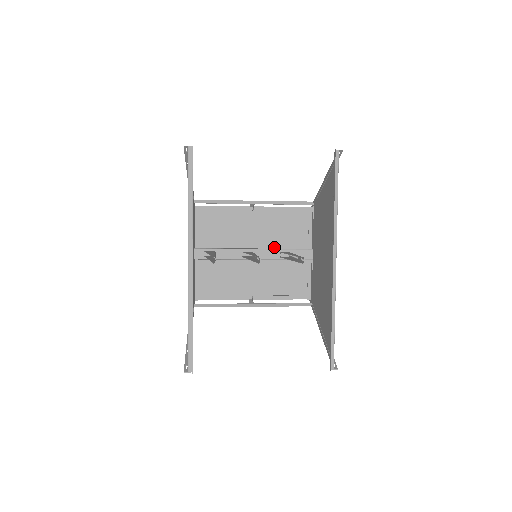
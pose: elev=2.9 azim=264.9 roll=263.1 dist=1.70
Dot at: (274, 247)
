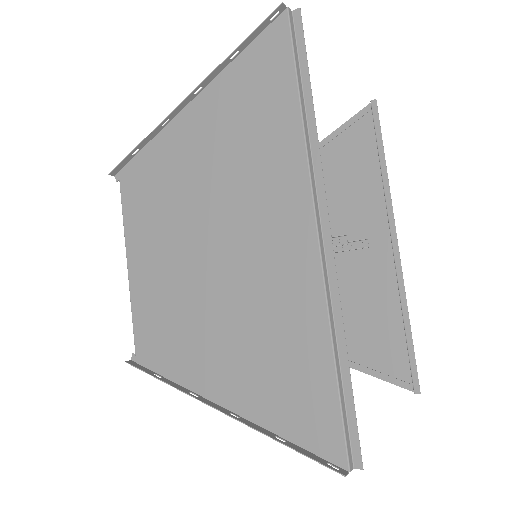
Dot at: occluded
